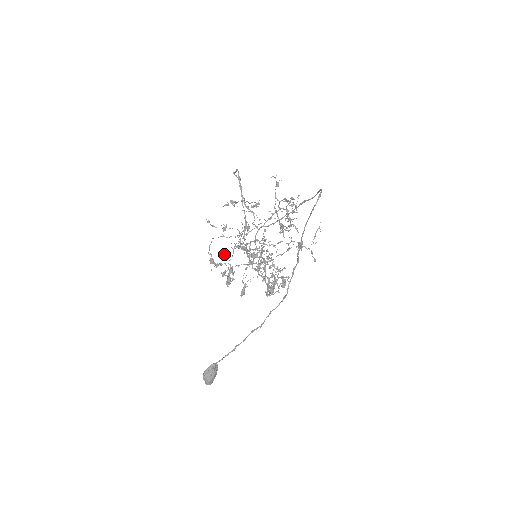
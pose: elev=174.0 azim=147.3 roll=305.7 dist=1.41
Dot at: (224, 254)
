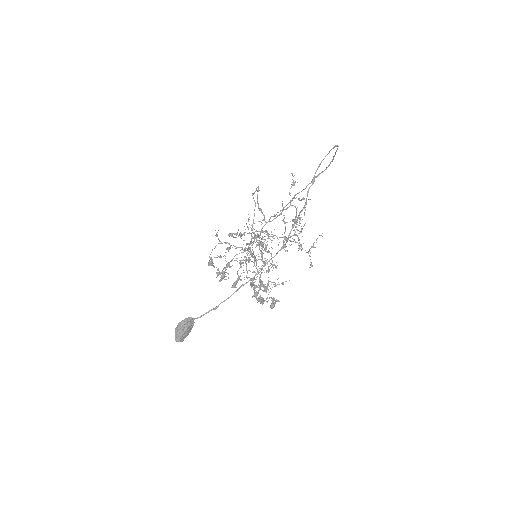
Dot at: (230, 233)
